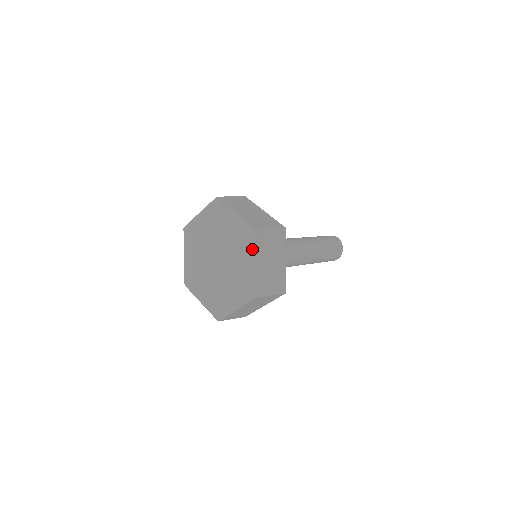
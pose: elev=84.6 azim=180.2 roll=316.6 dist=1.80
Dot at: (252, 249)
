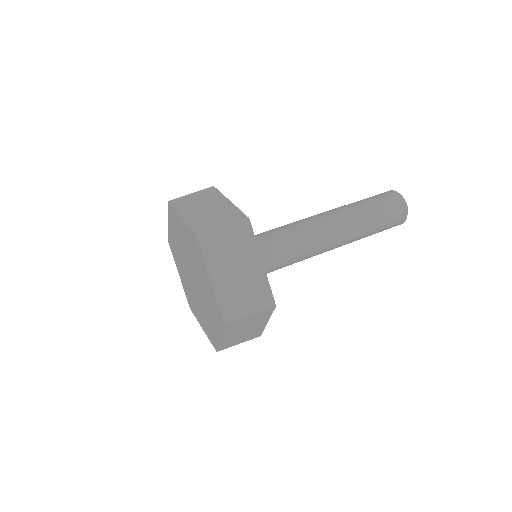
Dot at: (218, 326)
